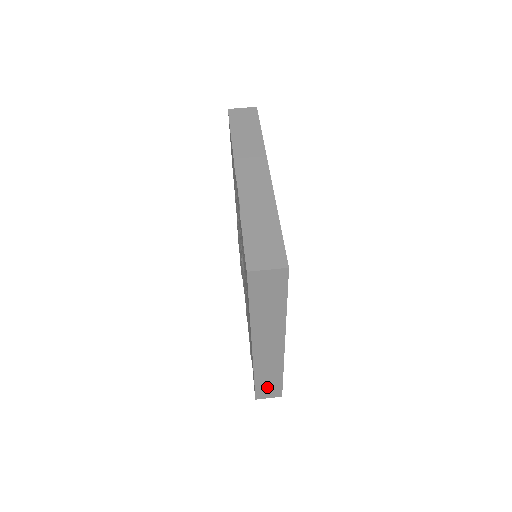
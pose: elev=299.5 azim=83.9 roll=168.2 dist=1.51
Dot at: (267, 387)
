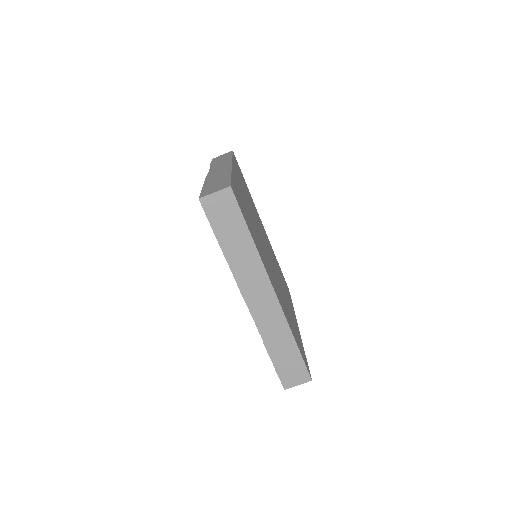
Dot at: occluded
